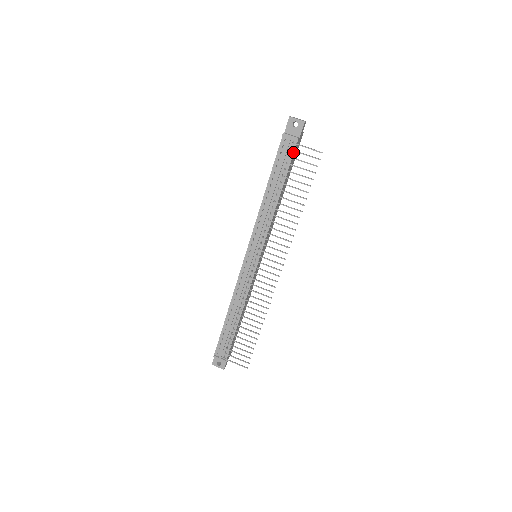
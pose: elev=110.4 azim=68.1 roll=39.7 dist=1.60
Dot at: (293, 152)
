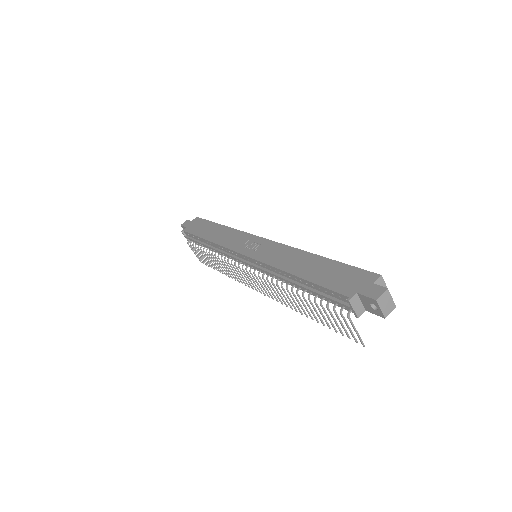
Dot at: (344, 308)
